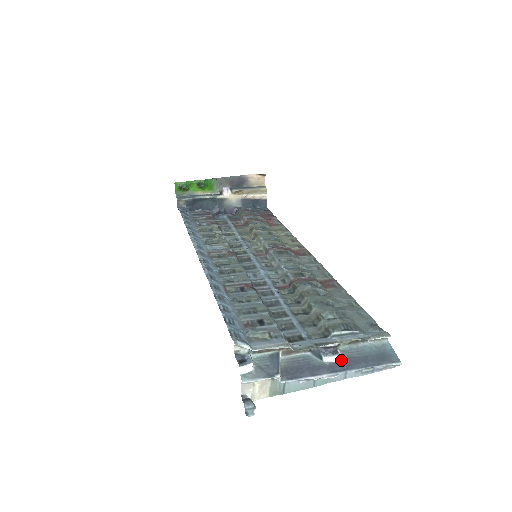
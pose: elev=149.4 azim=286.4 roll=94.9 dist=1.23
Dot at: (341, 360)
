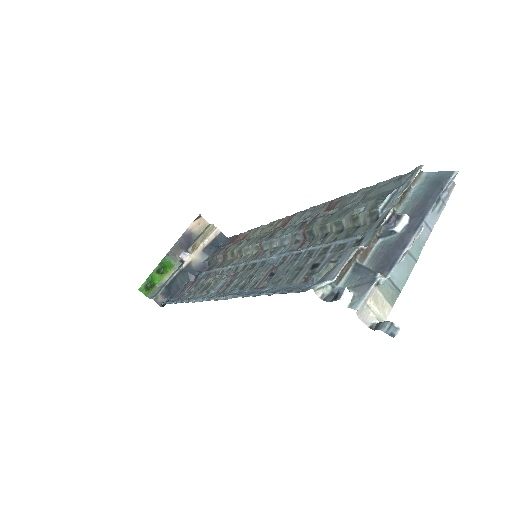
Dot at: (410, 218)
